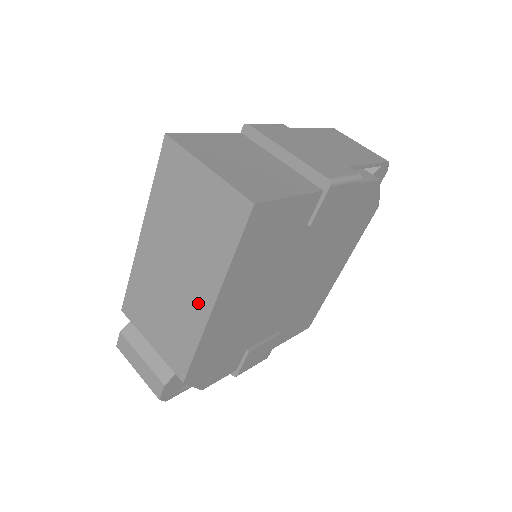
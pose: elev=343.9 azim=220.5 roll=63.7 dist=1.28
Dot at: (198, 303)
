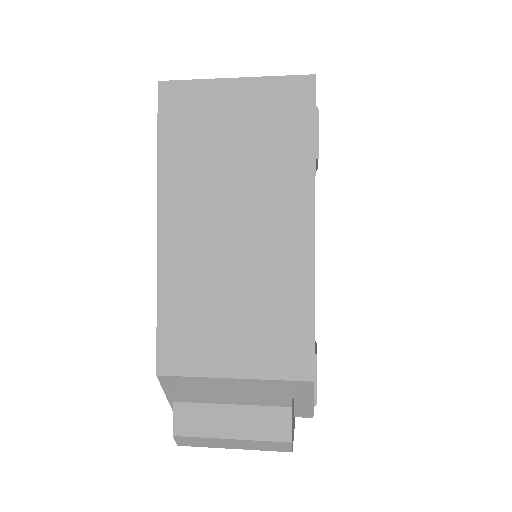
Dot at: (290, 244)
